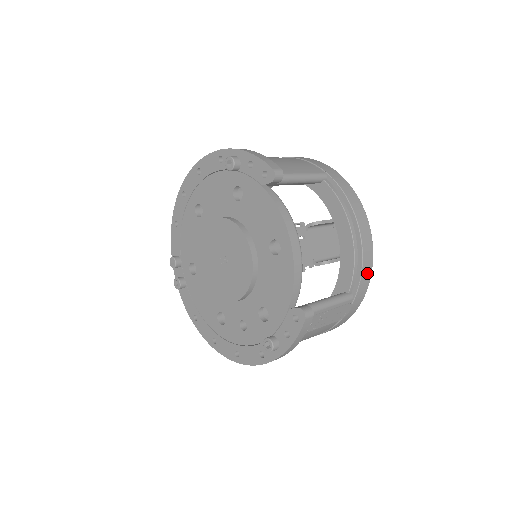
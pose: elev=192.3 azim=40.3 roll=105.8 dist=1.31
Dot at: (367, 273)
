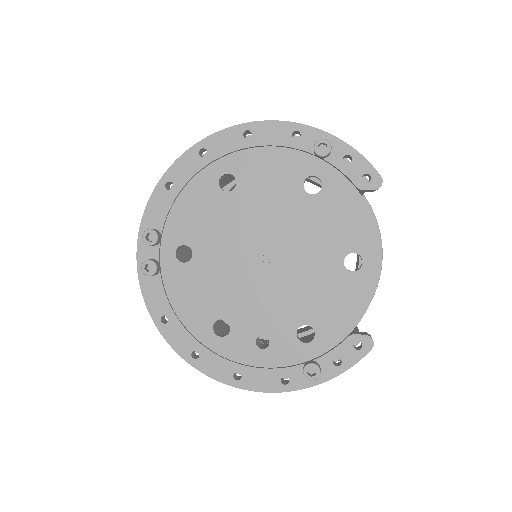
Dot at: occluded
